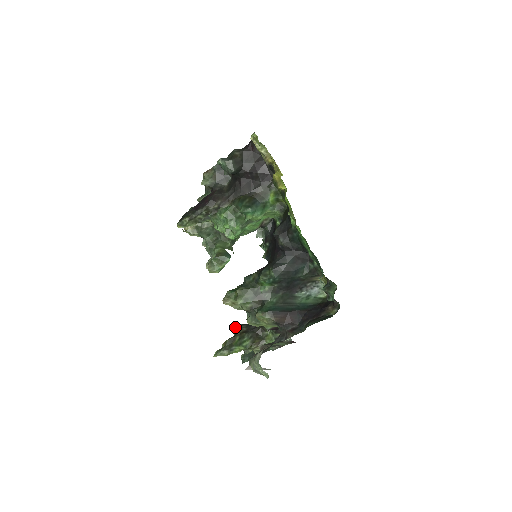
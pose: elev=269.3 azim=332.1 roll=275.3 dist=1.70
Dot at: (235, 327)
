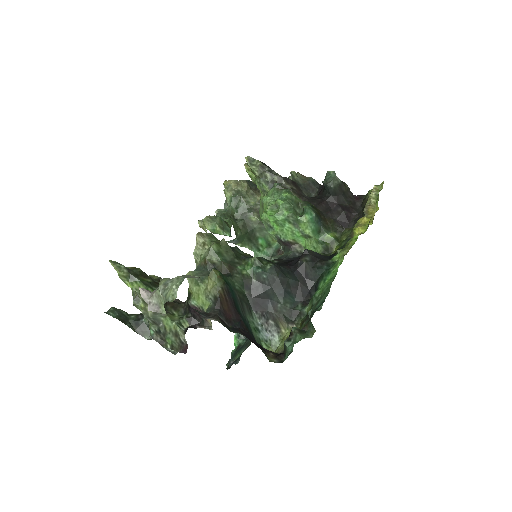
Dot at: occluded
